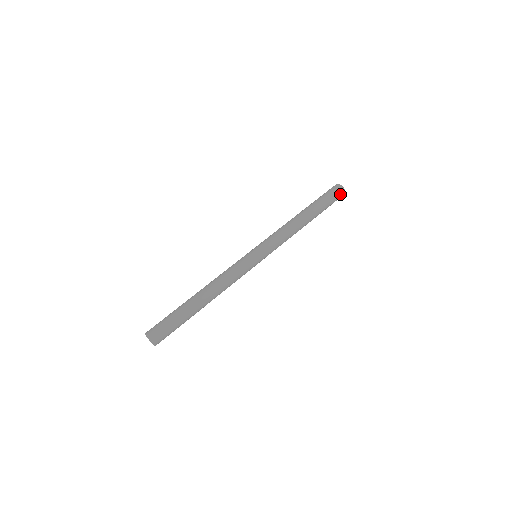
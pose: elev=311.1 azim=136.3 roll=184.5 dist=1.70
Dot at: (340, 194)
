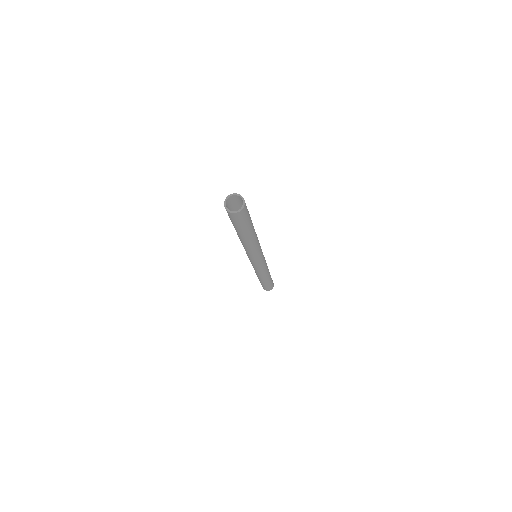
Dot at: occluded
